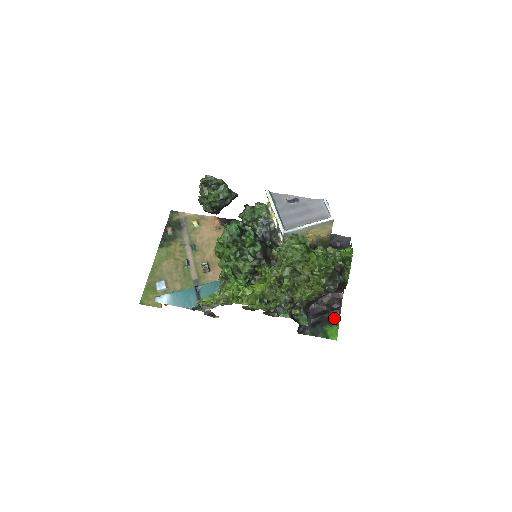
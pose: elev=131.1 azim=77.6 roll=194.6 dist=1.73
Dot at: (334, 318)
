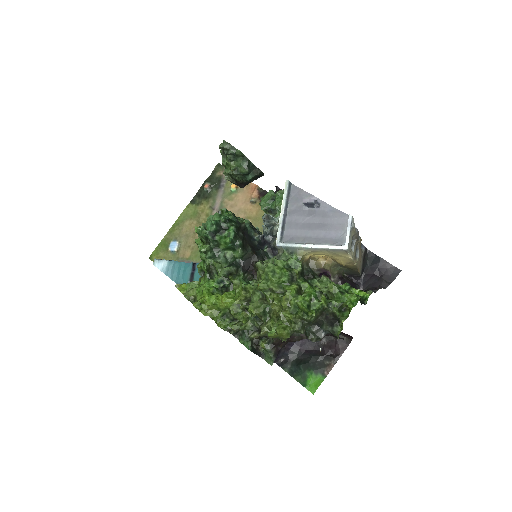
Dot at: (325, 366)
